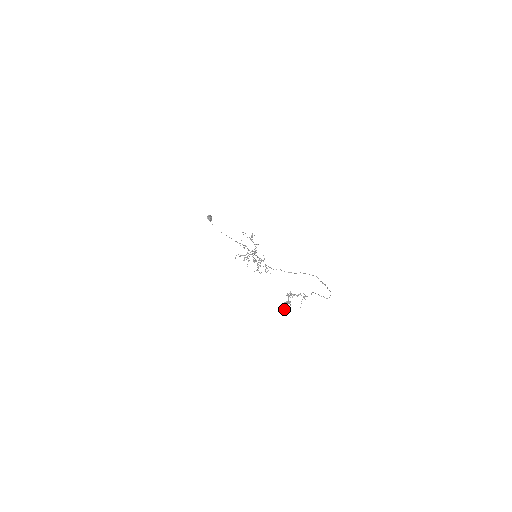
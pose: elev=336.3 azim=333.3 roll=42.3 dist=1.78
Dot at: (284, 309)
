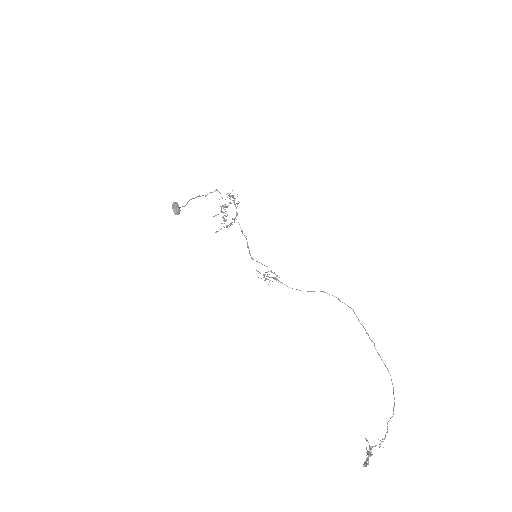
Dot at: occluded
